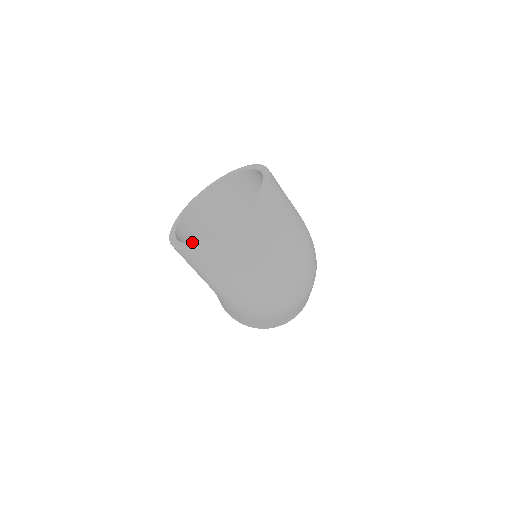
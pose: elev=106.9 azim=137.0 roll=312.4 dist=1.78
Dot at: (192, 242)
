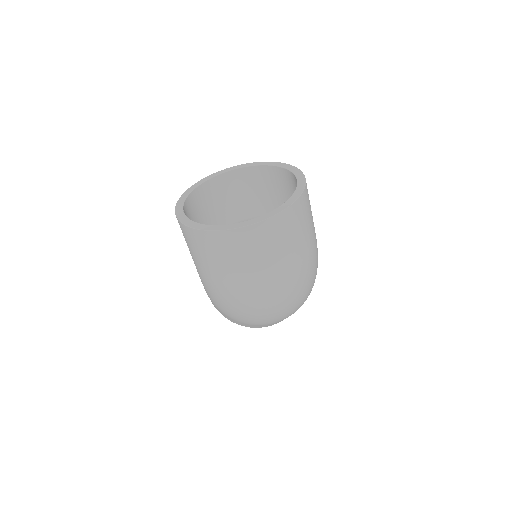
Dot at: occluded
